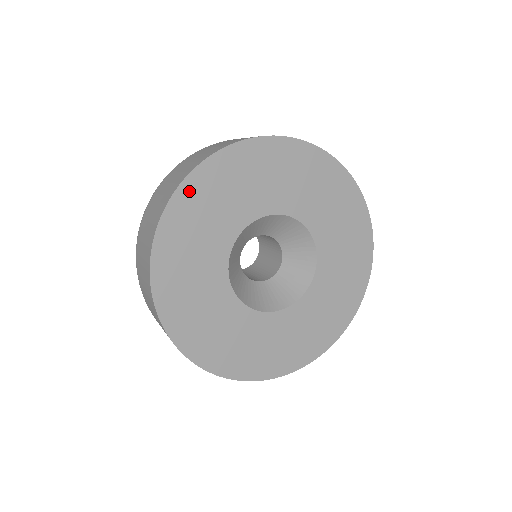
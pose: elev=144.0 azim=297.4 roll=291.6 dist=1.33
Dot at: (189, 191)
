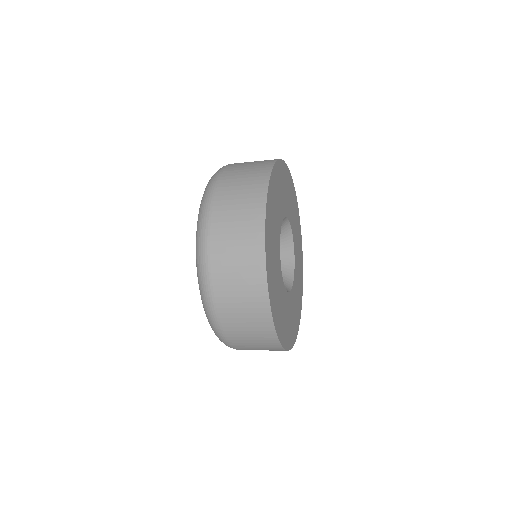
Dot at: (270, 193)
